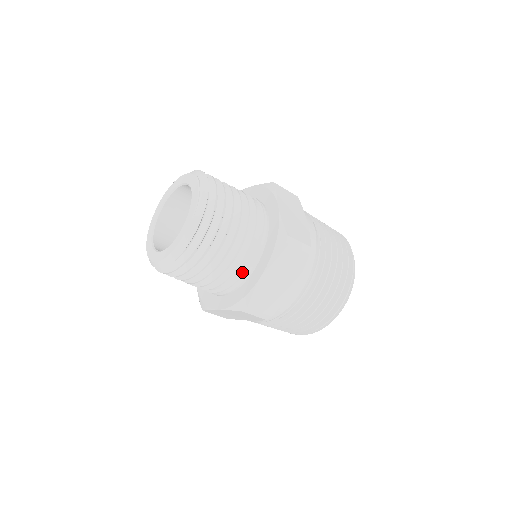
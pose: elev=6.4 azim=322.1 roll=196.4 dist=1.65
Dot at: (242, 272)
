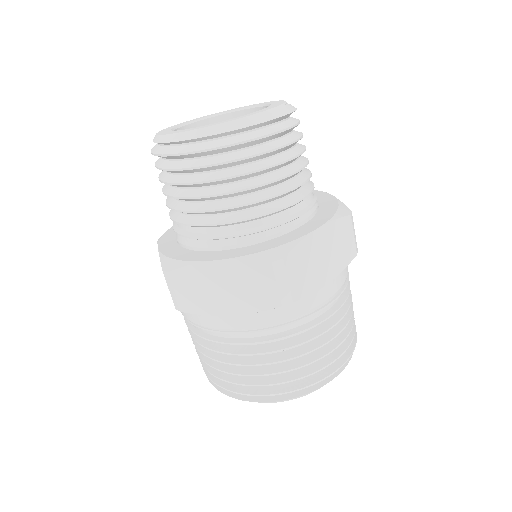
Dot at: (286, 219)
